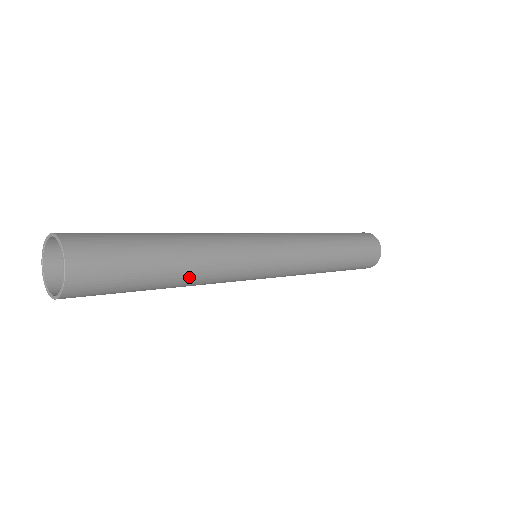
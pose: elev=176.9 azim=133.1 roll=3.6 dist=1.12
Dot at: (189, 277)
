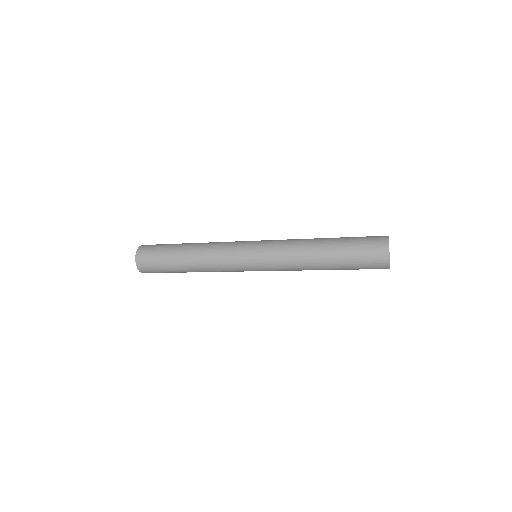
Dot at: (198, 271)
